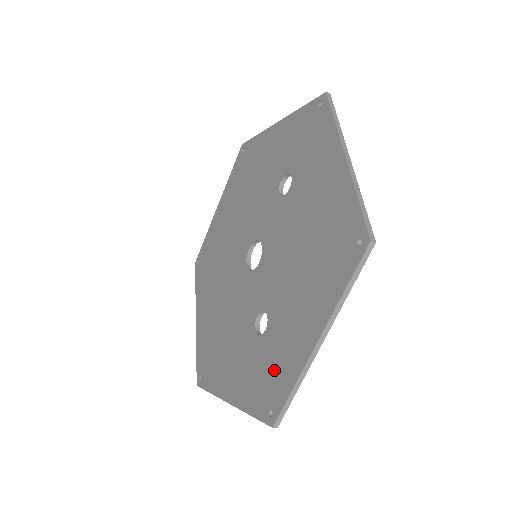
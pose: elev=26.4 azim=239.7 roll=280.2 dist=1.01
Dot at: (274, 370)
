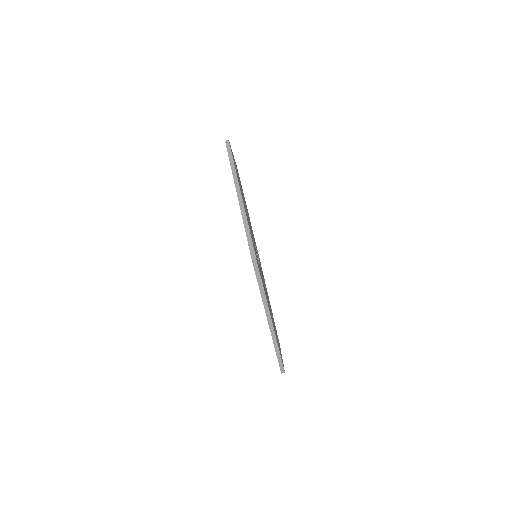
Dot at: occluded
